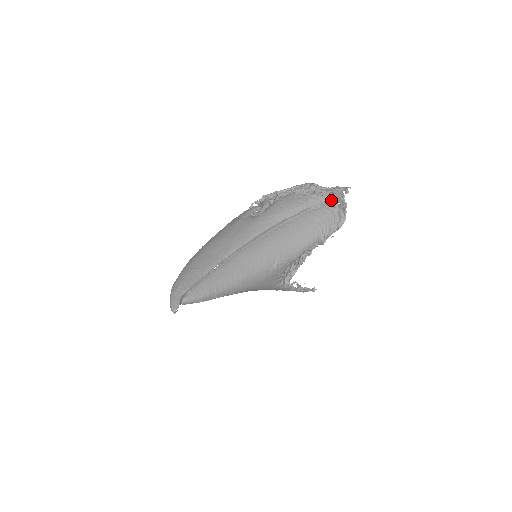
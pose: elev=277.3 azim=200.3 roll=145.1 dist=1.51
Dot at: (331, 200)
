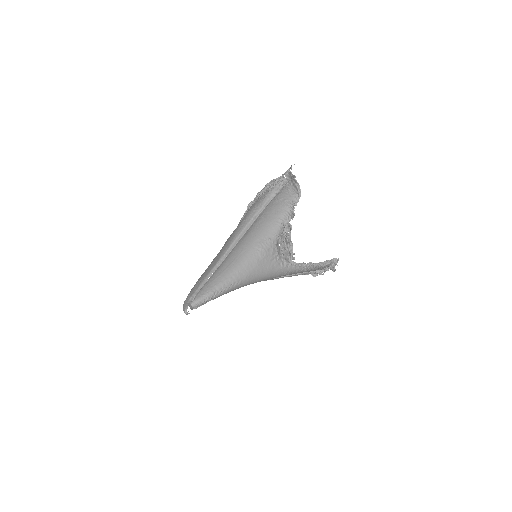
Dot at: (286, 182)
